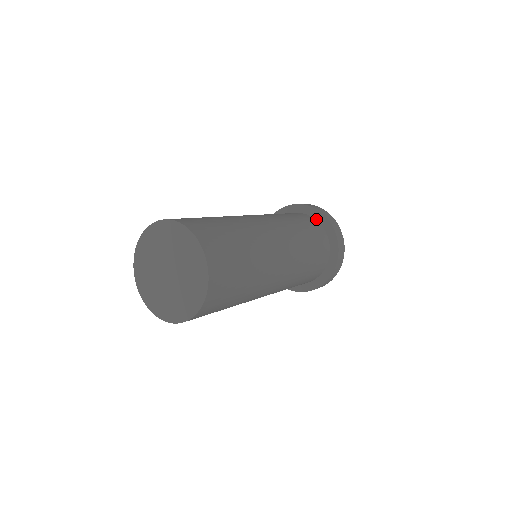
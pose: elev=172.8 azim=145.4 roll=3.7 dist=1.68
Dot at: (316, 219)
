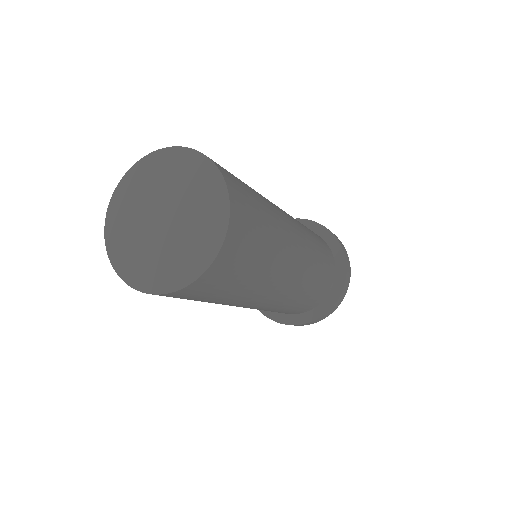
Dot at: occluded
